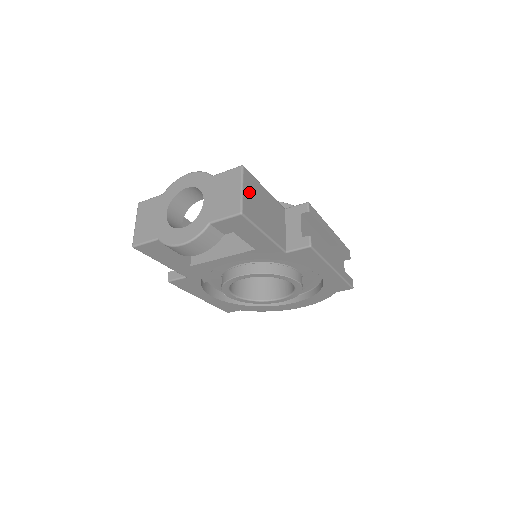
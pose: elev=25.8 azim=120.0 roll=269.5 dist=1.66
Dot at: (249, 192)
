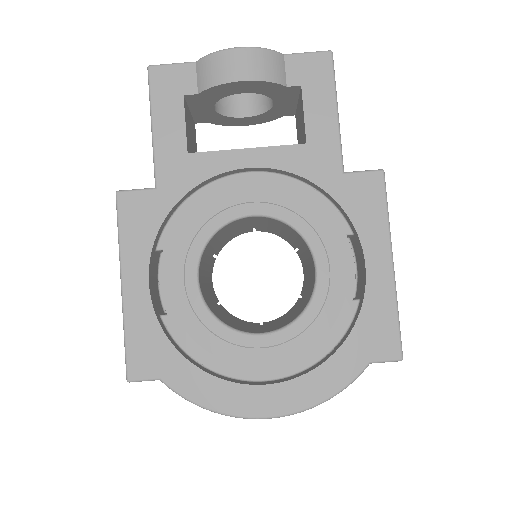
Dot at: occluded
